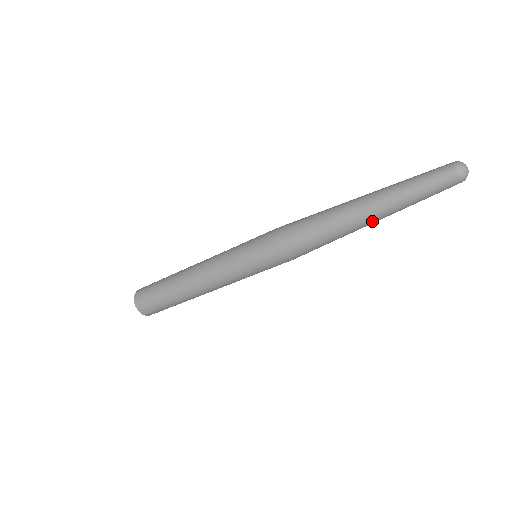
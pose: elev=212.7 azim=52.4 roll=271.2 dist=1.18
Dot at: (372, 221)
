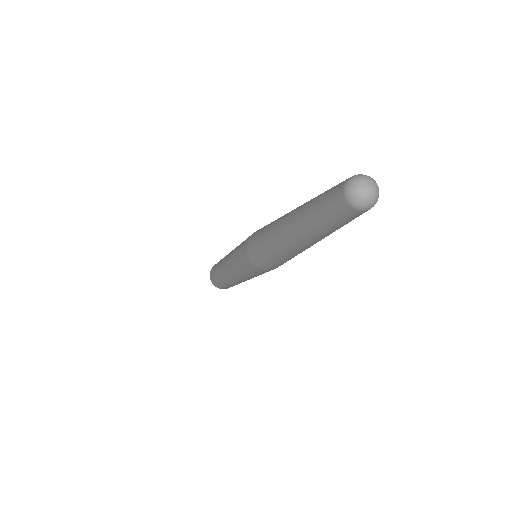
Dot at: occluded
